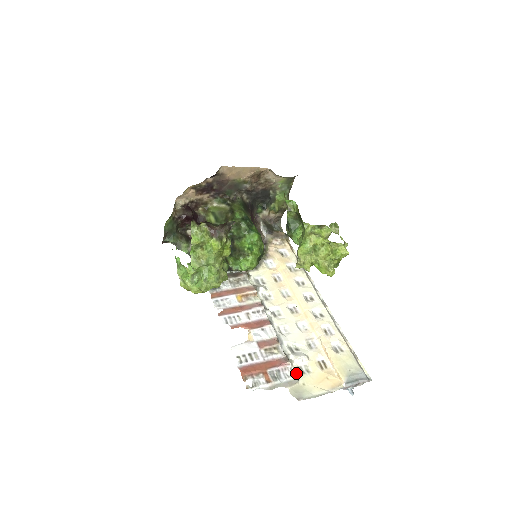
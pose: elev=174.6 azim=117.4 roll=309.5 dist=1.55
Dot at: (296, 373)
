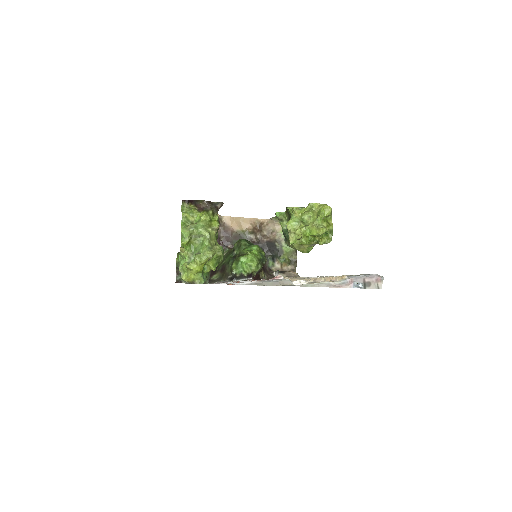
Dot at: occluded
